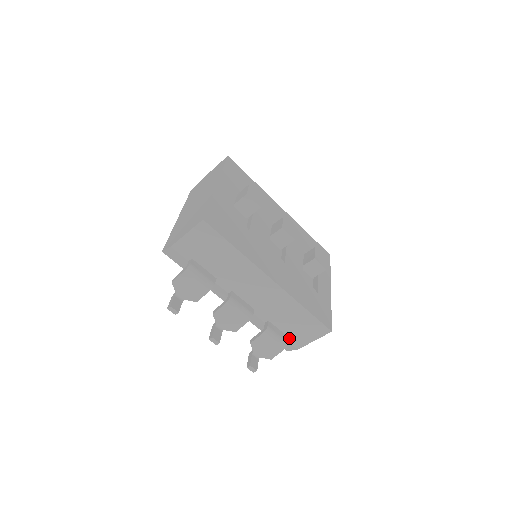
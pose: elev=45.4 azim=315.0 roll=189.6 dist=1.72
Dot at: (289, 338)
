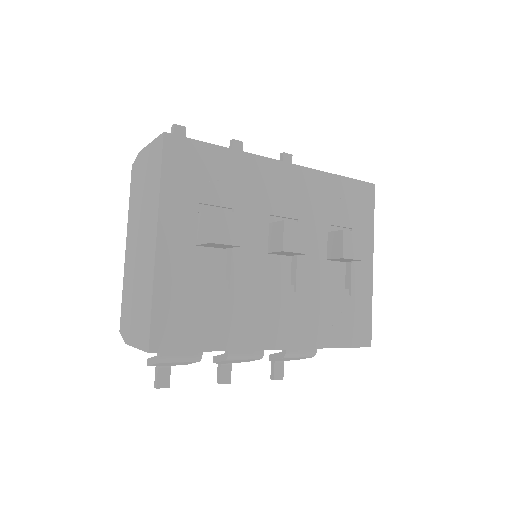
Dot at: occluded
